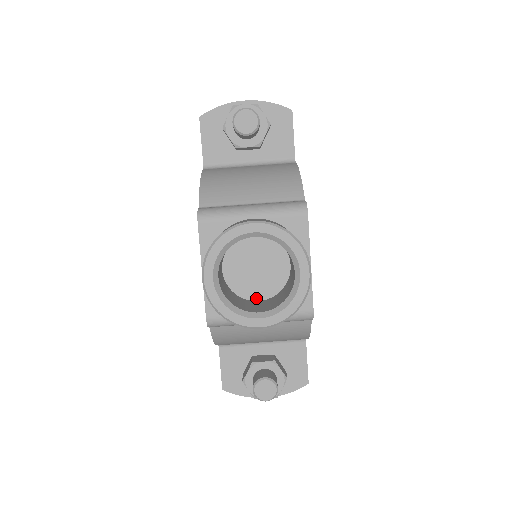
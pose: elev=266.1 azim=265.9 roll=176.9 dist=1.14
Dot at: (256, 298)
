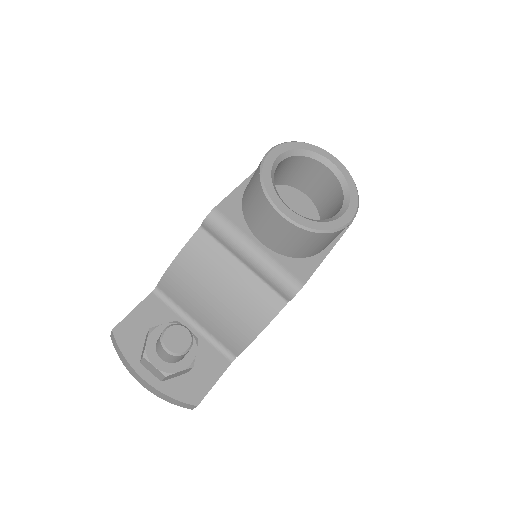
Dot at: occluded
